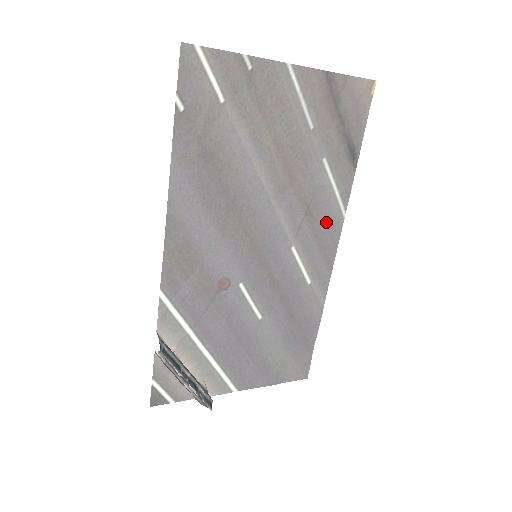
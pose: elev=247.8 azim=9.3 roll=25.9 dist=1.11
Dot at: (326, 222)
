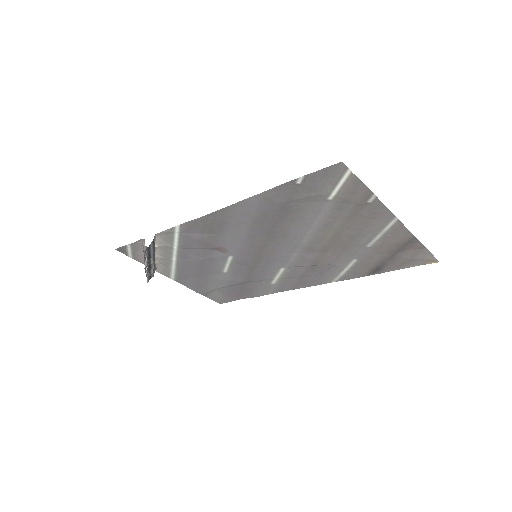
Dot at: (318, 276)
